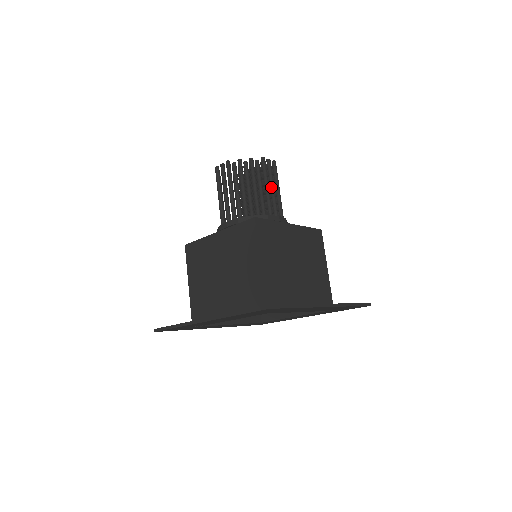
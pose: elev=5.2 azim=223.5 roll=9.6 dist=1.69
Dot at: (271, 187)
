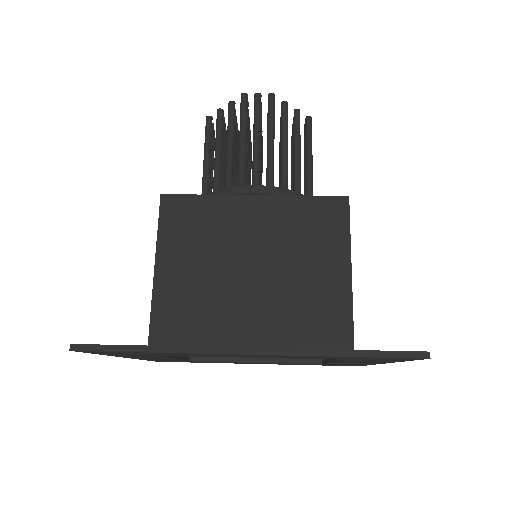
Dot at: (253, 139)
